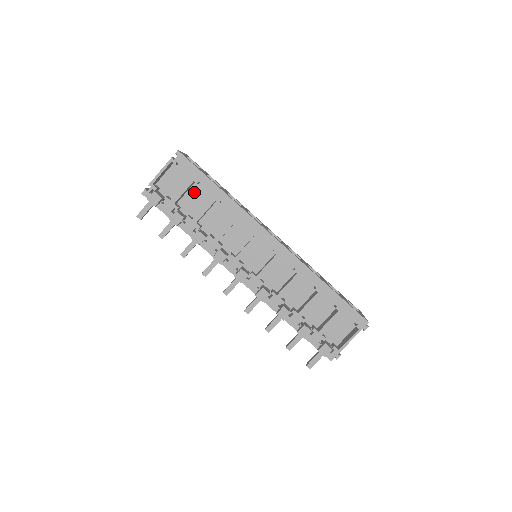
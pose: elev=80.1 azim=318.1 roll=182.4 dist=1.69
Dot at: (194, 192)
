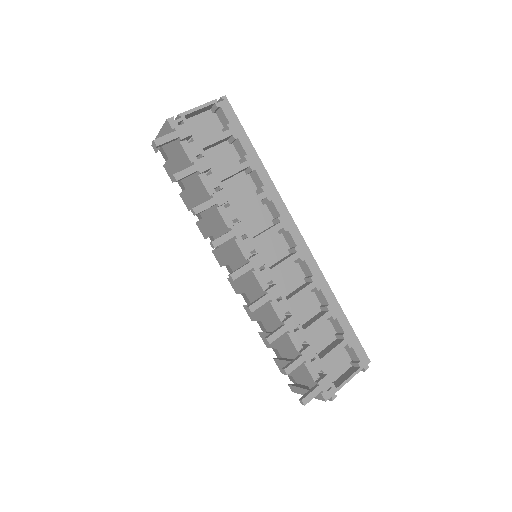
Dot at: (222, 150)
